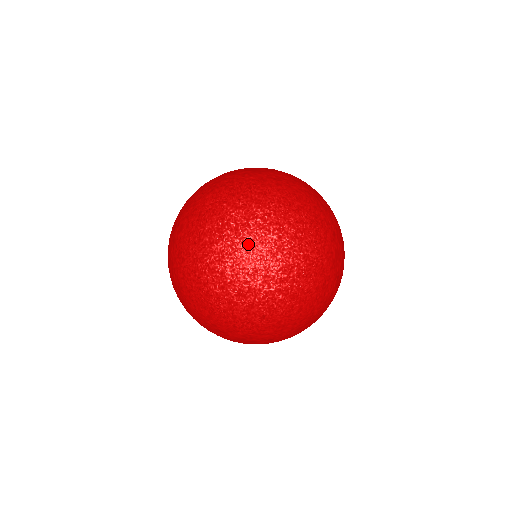
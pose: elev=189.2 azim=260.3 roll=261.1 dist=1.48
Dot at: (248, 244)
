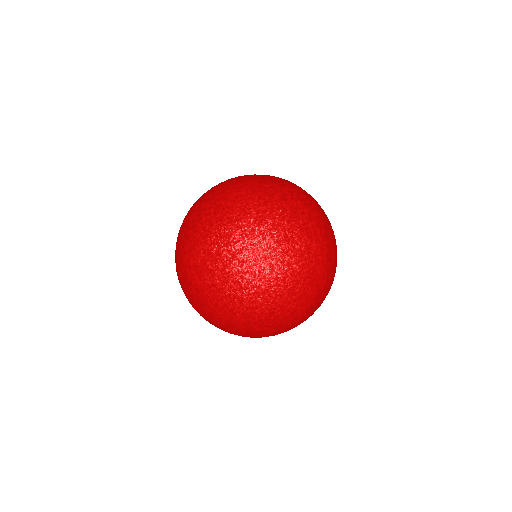
Dot at: (202, 231)
